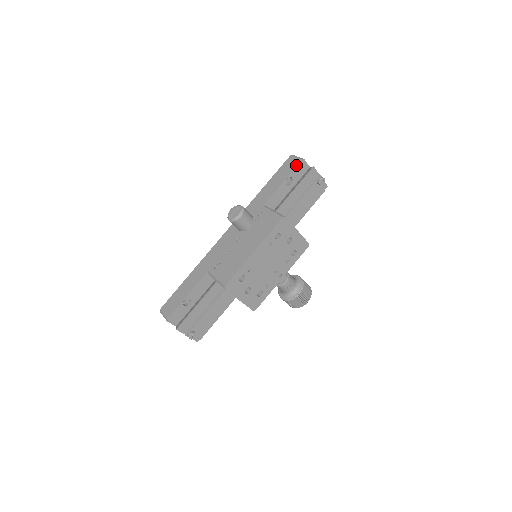
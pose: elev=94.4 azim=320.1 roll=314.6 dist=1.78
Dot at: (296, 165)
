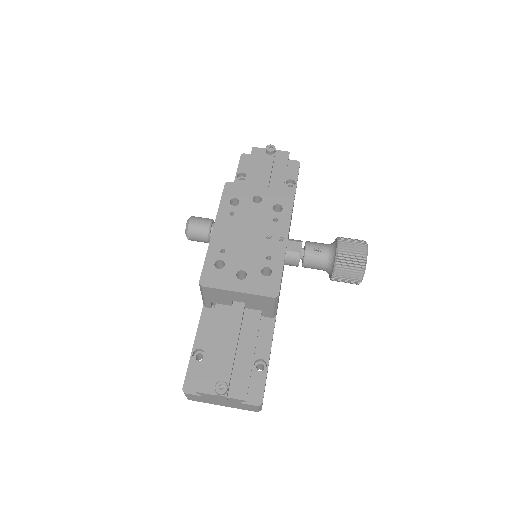
Dot at: occluded
